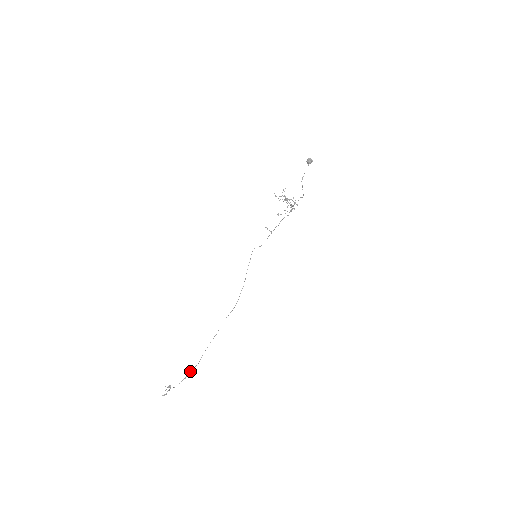
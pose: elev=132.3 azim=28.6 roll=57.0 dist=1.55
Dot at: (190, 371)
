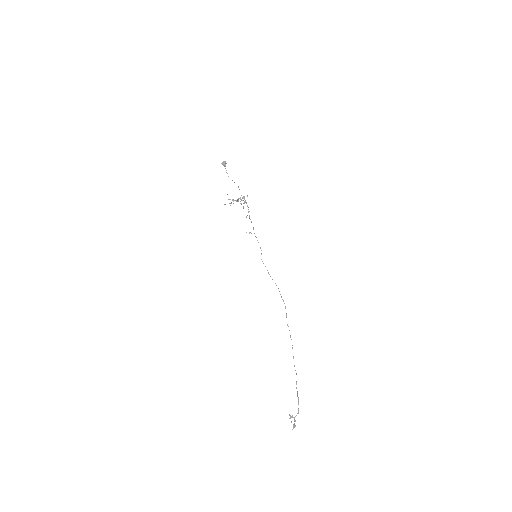
Dot at: occluded
